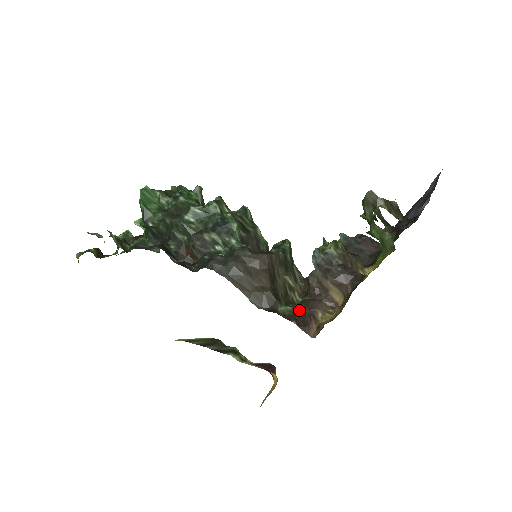
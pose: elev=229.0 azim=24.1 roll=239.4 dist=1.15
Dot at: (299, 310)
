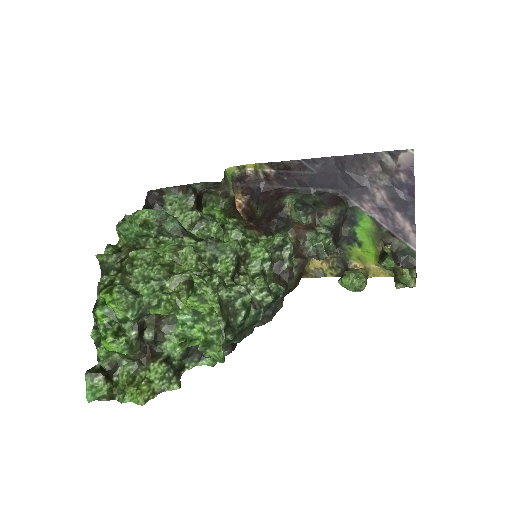
Dot at: (298, 275)
